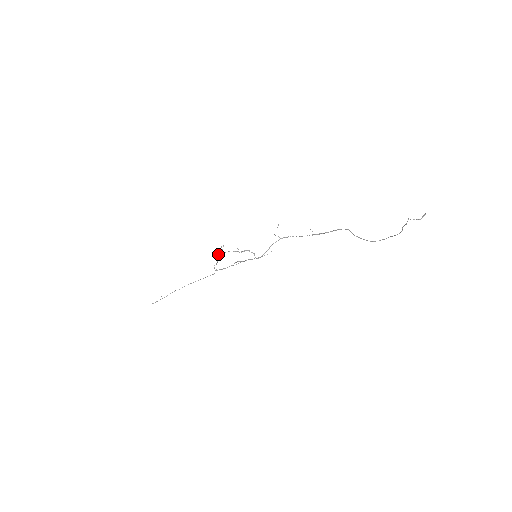
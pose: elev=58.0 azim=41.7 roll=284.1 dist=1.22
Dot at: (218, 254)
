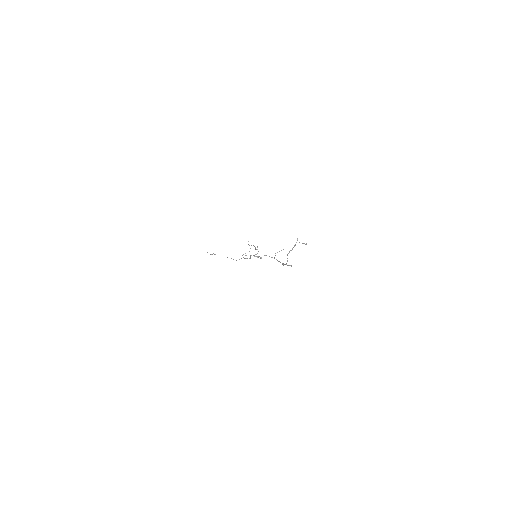
Dot at: occluded
